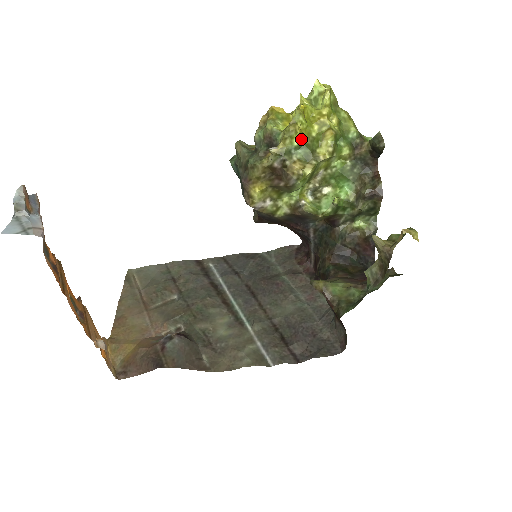
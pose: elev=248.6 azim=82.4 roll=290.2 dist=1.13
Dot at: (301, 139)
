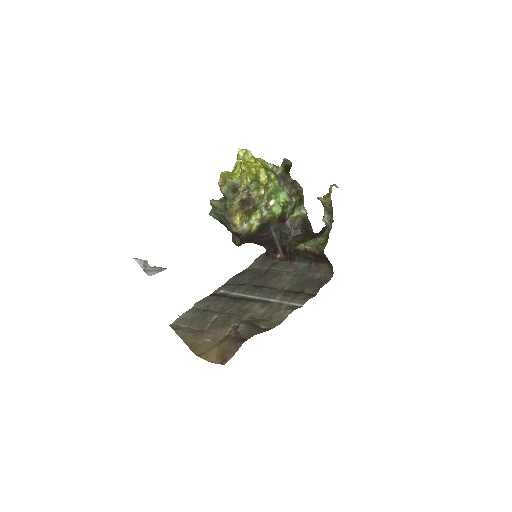
Dot at: (250, 178)
